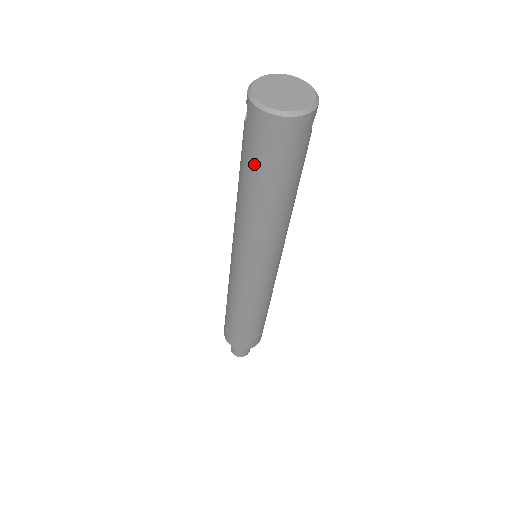
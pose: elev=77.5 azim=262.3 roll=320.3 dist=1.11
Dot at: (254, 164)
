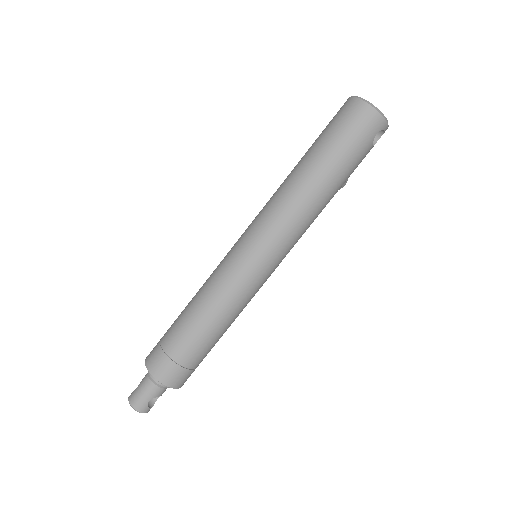
Dot at: (325, 136)
